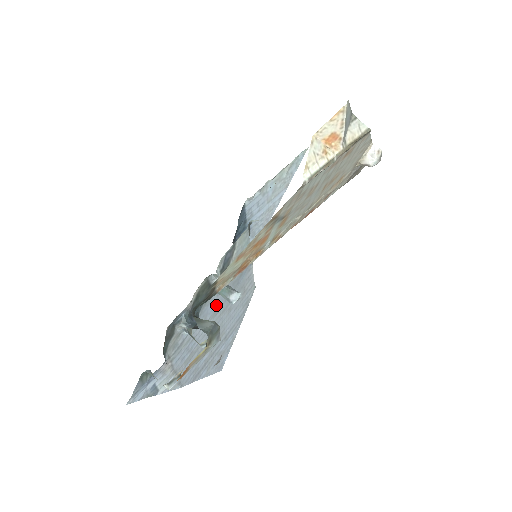
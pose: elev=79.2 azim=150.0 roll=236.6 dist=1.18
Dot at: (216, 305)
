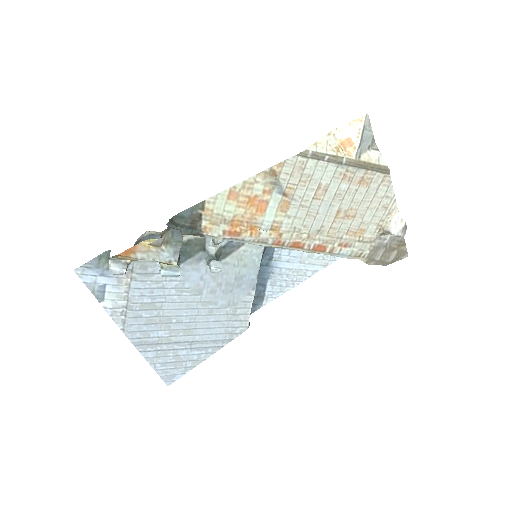
Dot at: (200, 283)
